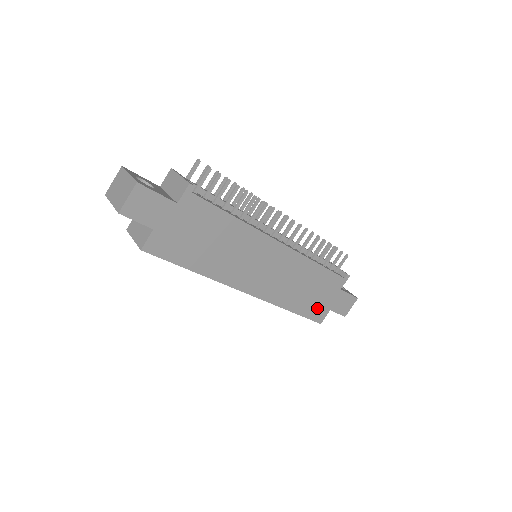
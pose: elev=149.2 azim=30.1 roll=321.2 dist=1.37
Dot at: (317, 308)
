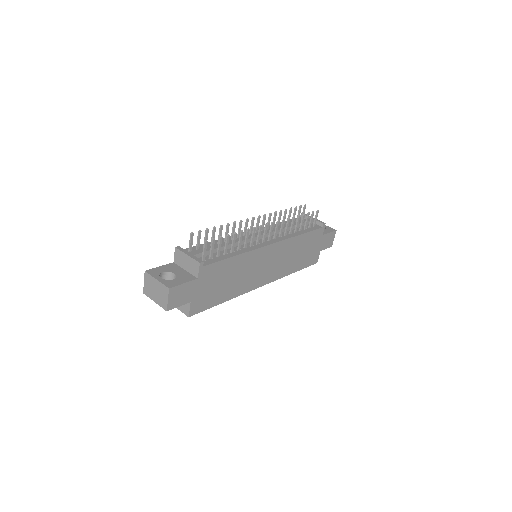
Dot at: (311, 257)
